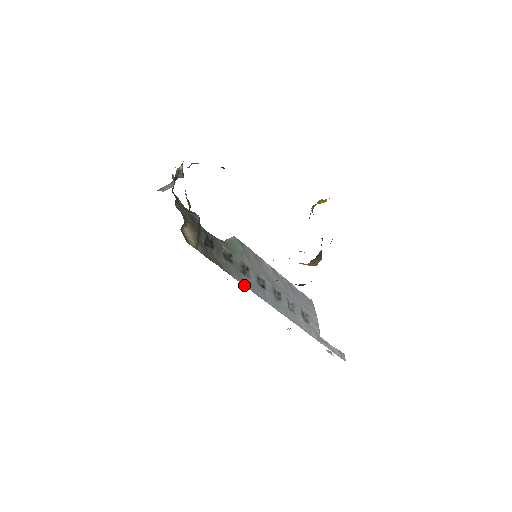
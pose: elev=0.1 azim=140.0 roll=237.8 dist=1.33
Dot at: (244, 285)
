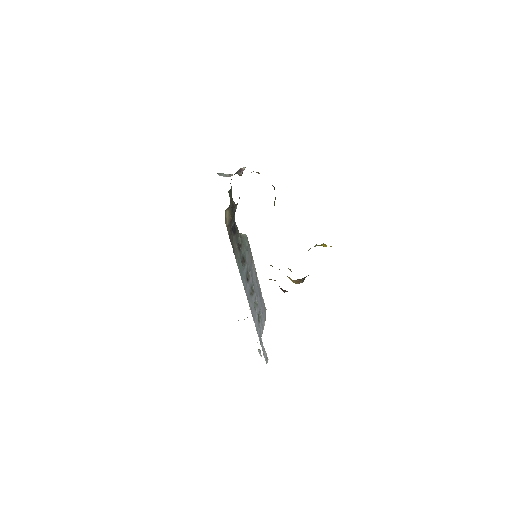
Dot at: (239, 271)
